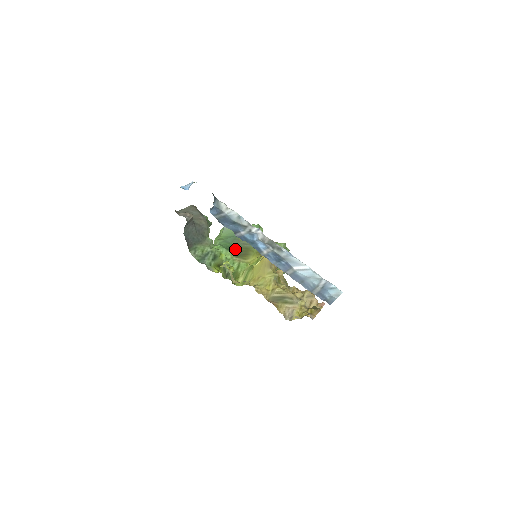
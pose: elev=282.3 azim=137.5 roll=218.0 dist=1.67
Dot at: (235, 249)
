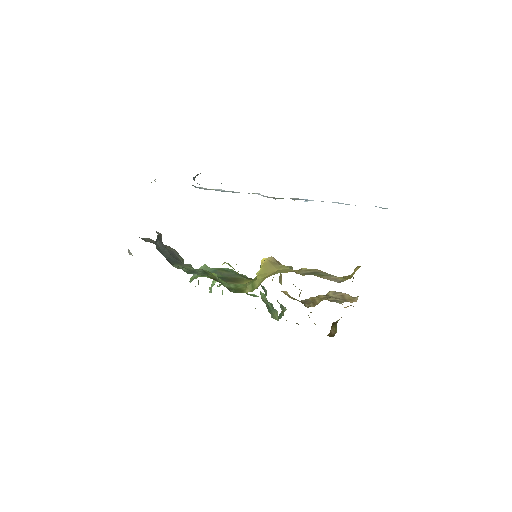
Dot at: (221, 278)
